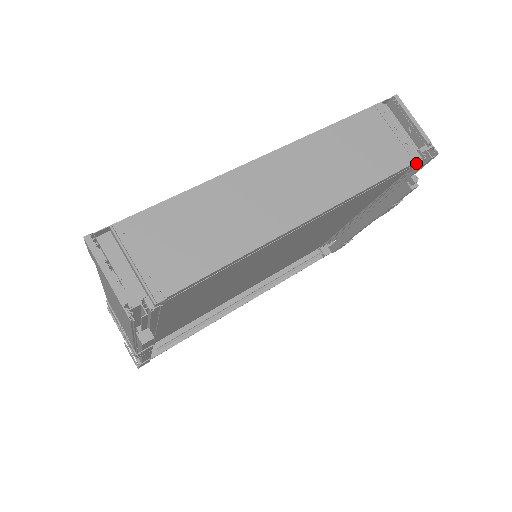
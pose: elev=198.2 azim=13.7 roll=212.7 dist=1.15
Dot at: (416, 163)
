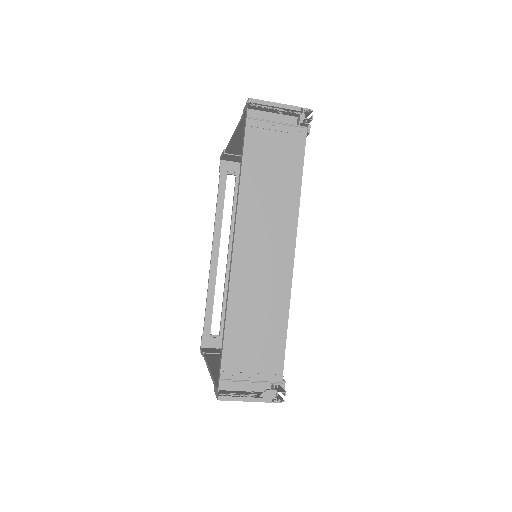
Dot at: (306, 133)
